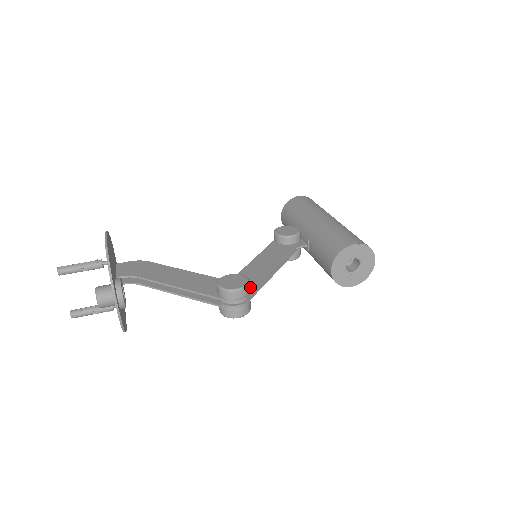
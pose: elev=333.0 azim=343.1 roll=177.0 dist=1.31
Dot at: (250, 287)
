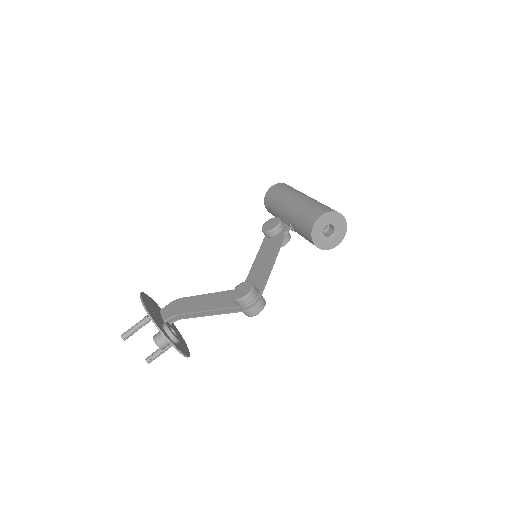
Dot at: (257, 287)
